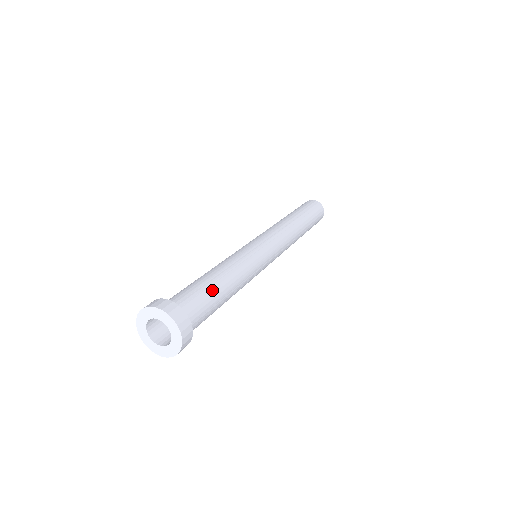
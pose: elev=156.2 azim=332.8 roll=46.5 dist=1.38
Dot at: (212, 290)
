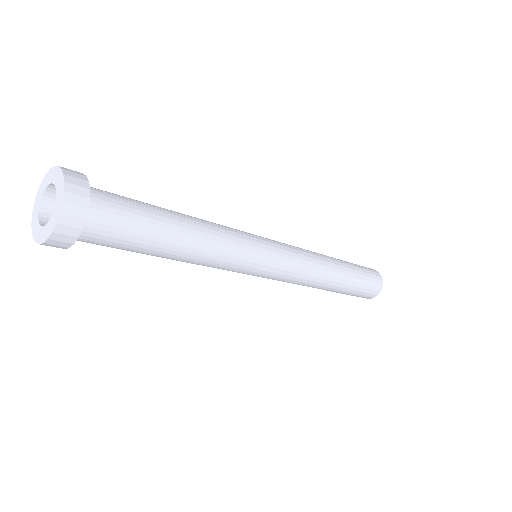
Dot at: (156, 215)
